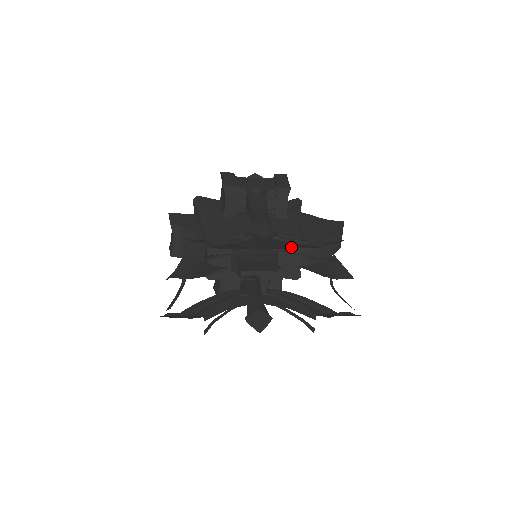
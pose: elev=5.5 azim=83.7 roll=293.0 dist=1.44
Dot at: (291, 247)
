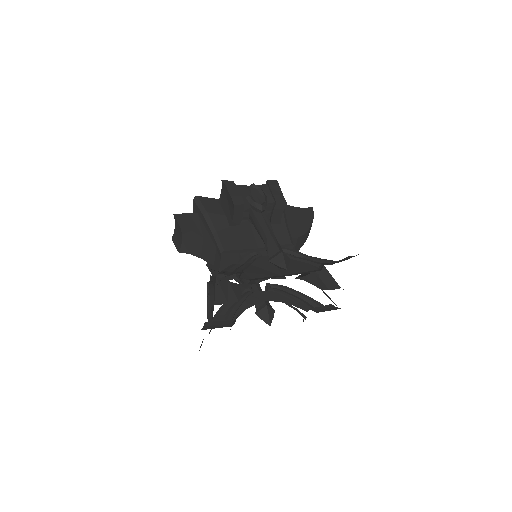
Dot at: (300, 270)
